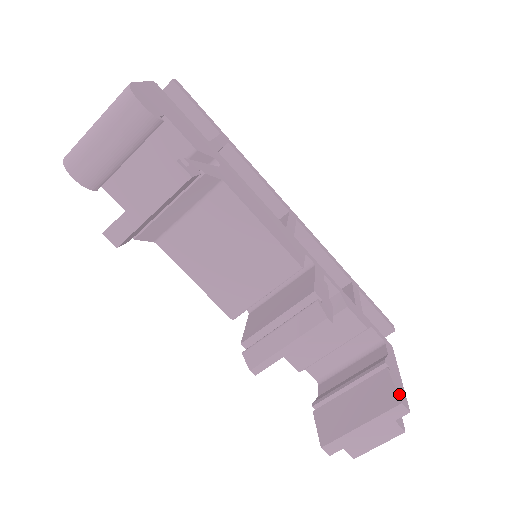
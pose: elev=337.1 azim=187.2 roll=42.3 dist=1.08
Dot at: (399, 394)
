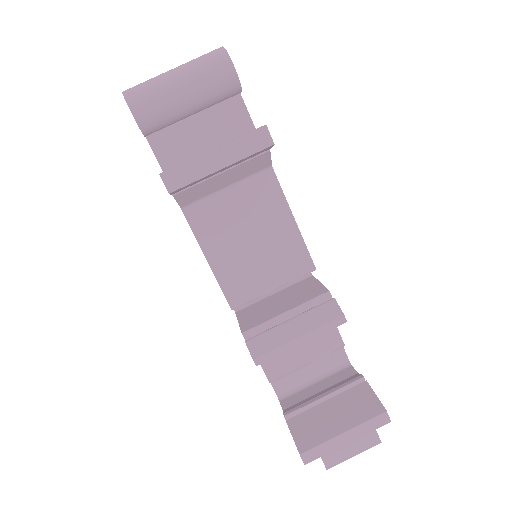
Dot at: (381, 404)
